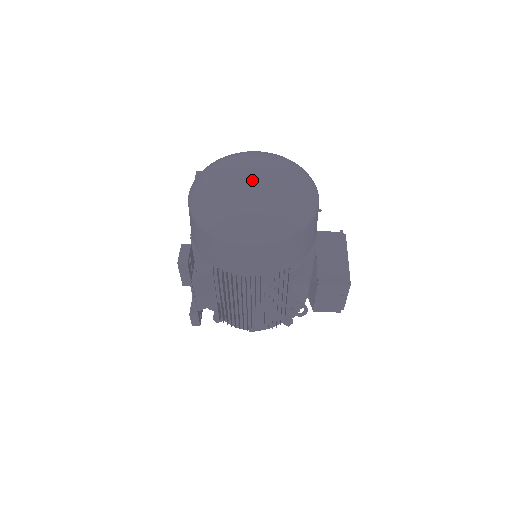
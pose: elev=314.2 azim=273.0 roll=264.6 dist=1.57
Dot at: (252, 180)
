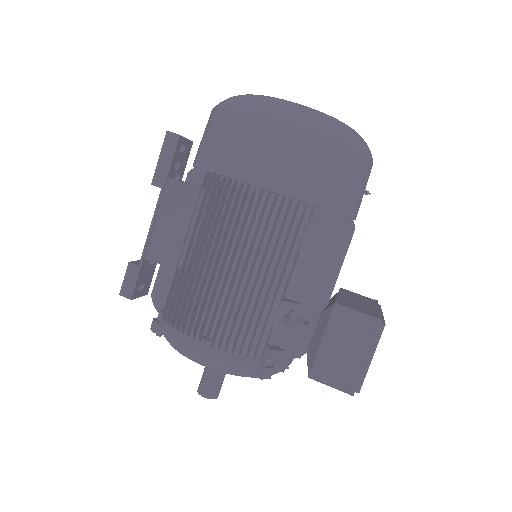
Dot at: occluded
